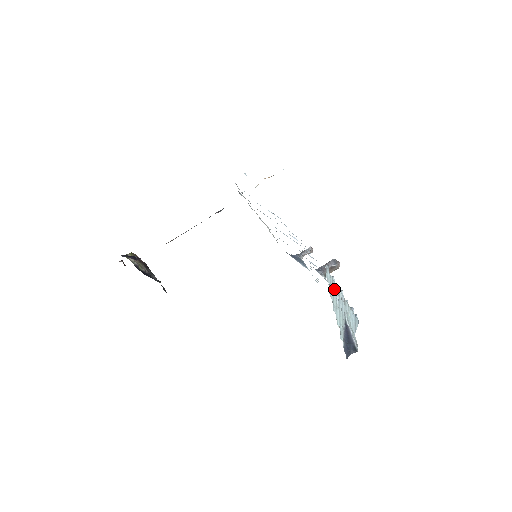
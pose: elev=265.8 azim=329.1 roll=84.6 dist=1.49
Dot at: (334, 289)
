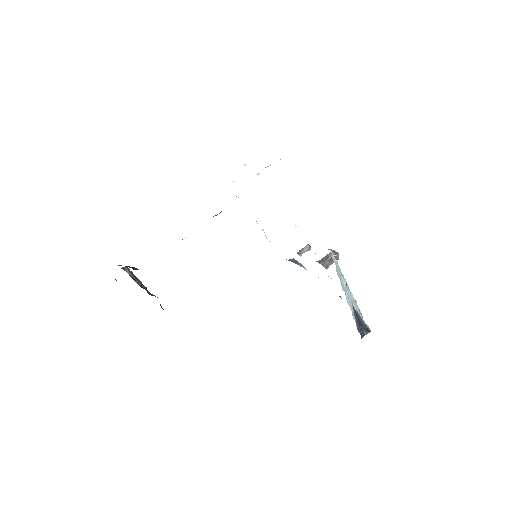
Dot at: (340, 272)
